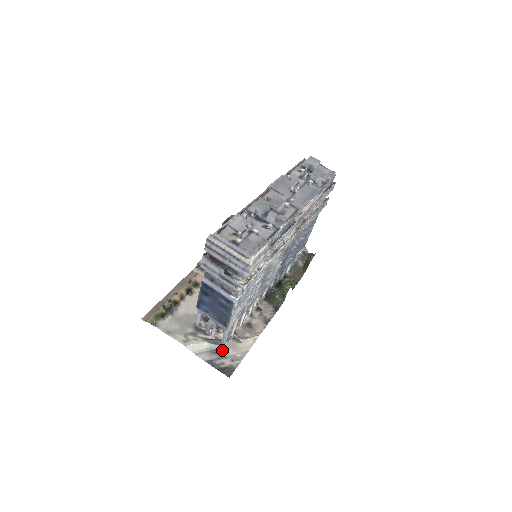
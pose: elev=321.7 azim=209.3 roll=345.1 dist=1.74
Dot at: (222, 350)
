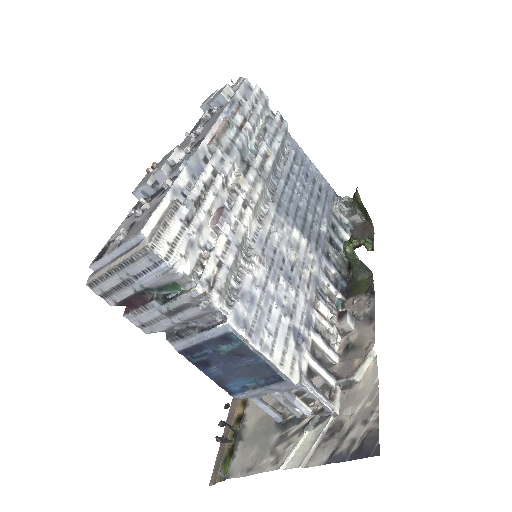
Dot at: (338, 421)
